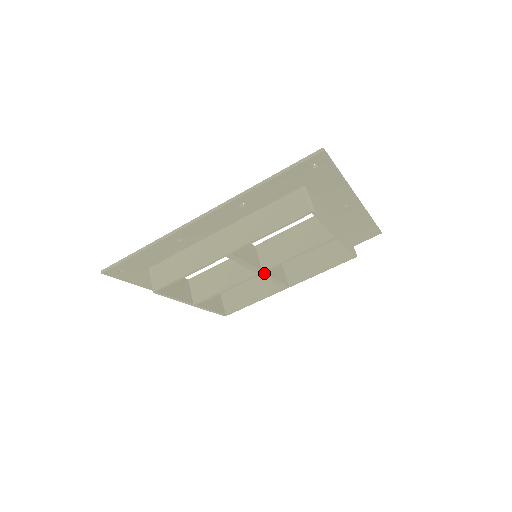
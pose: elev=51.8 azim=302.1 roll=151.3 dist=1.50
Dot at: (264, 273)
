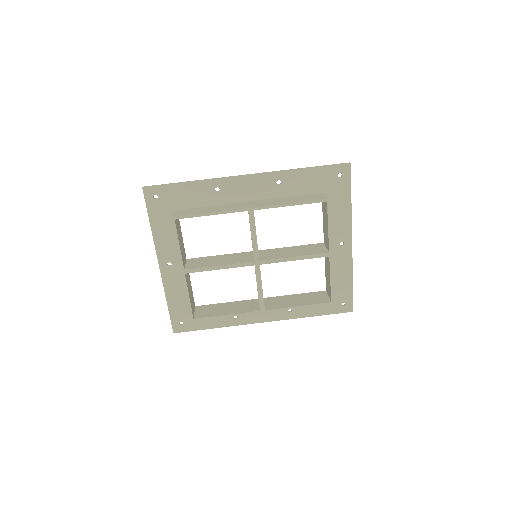
Dot at: (259, 265)
